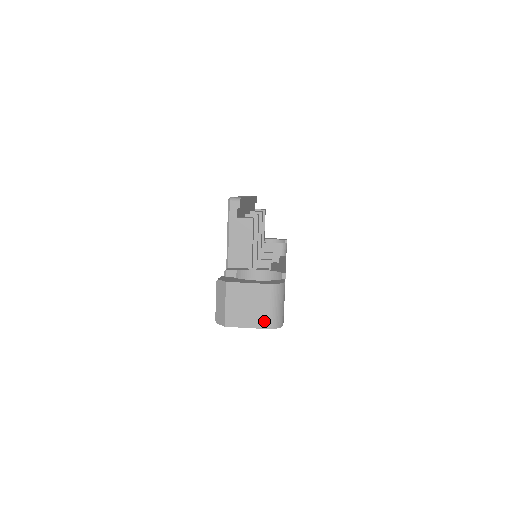
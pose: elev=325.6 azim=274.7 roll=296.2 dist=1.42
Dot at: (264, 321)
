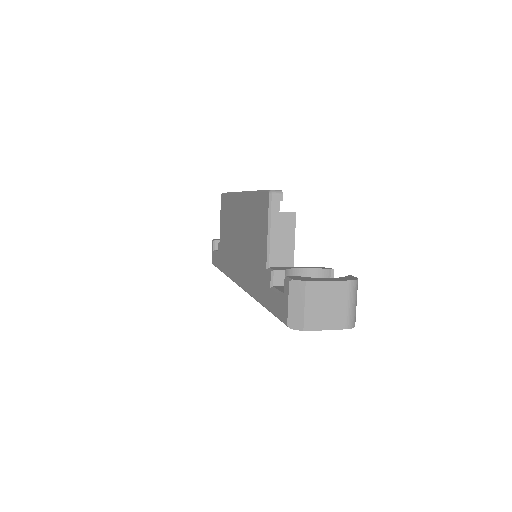
Dot at: (343, 321)
